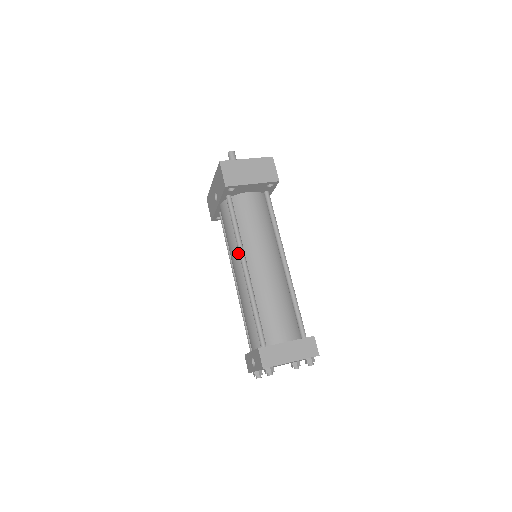
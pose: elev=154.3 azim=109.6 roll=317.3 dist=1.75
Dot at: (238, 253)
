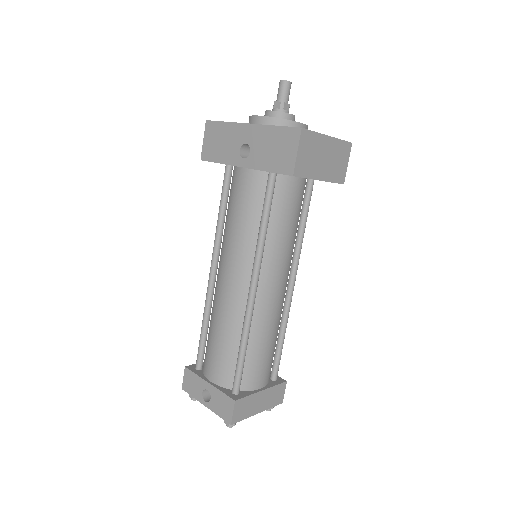
Dot at: (249, 259)
